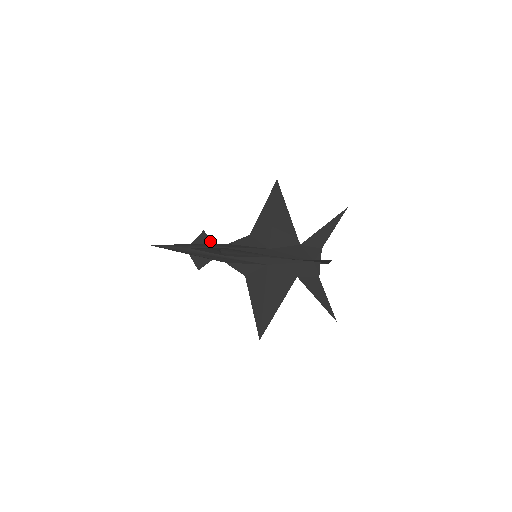
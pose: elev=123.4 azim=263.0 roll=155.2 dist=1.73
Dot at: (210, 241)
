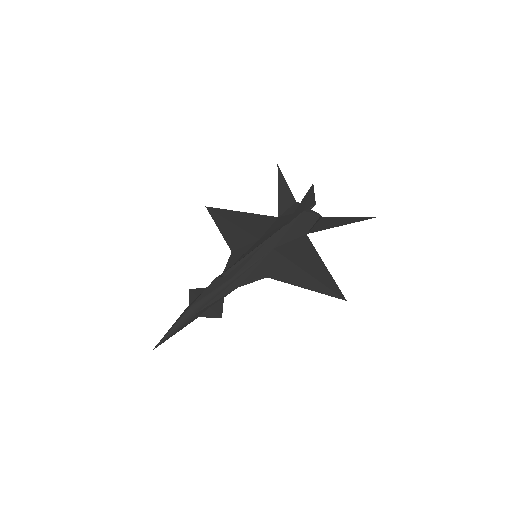
Dot at: (204, 289)
